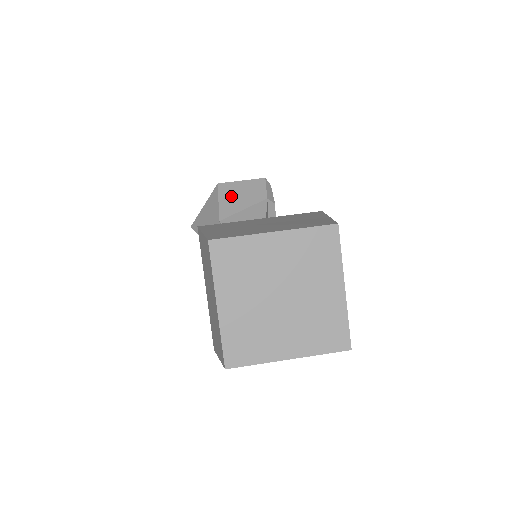
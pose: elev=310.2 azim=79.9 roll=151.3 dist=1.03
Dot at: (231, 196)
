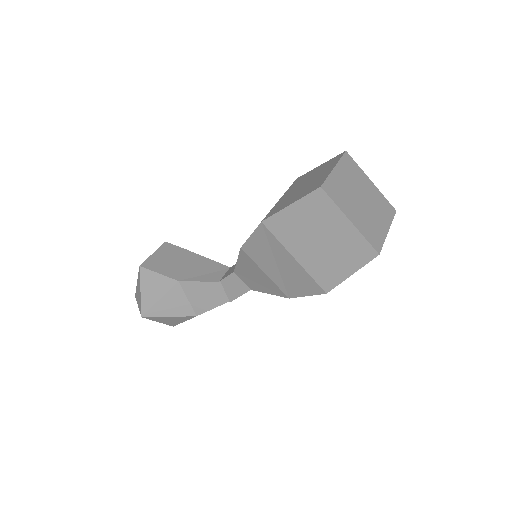
Dot at: (161, 265)
